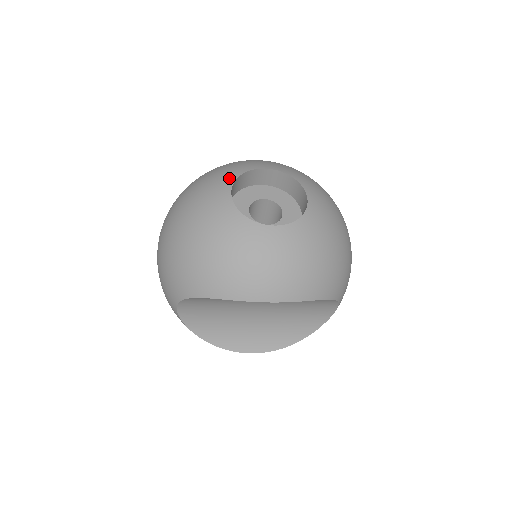
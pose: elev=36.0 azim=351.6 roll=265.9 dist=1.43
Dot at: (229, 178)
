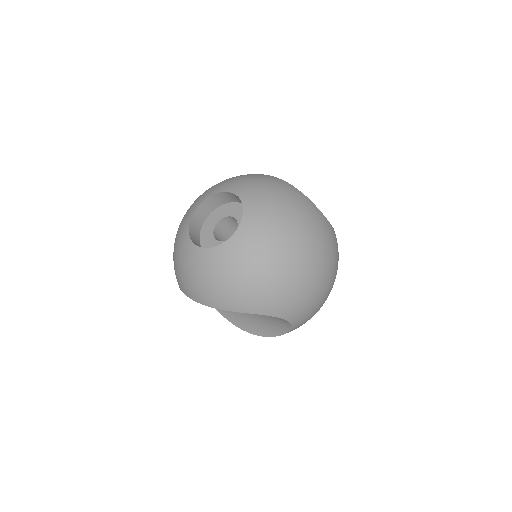
Dot at: (202, 198)
